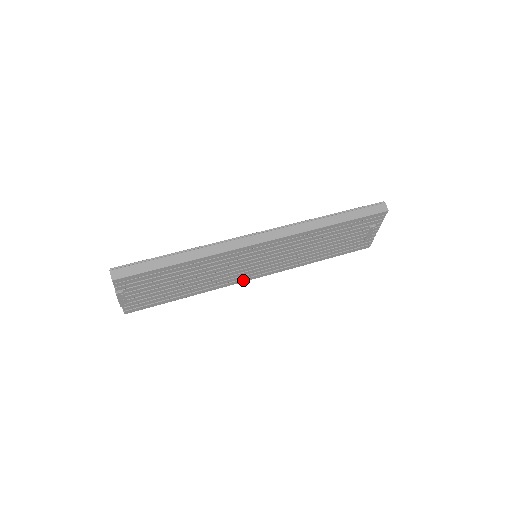
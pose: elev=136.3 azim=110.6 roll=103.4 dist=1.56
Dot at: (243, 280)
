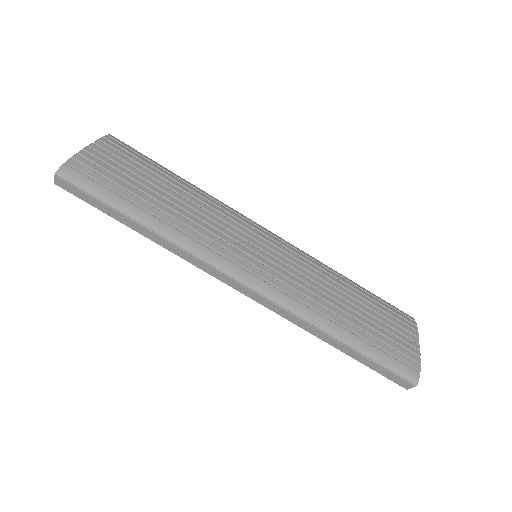
Dot at: occluded
